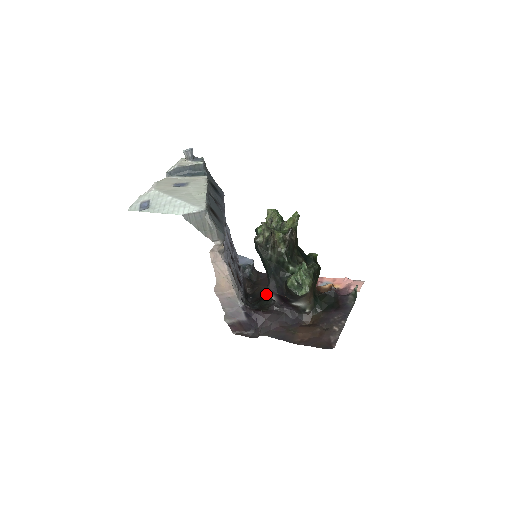
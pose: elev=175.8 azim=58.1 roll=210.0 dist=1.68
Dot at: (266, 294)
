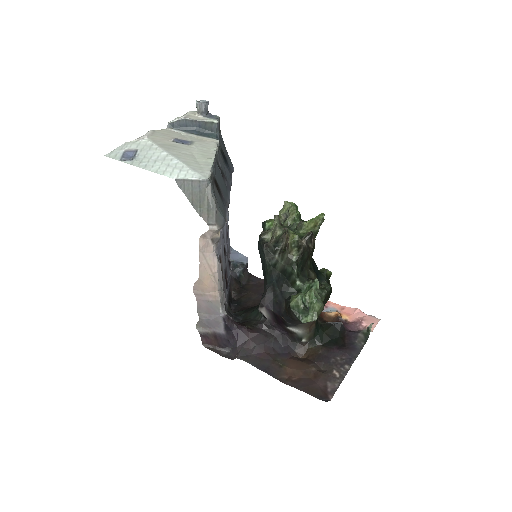
Dot at: (255, 305)
